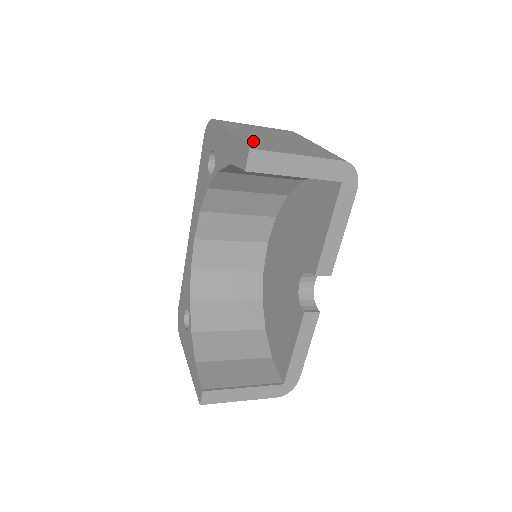
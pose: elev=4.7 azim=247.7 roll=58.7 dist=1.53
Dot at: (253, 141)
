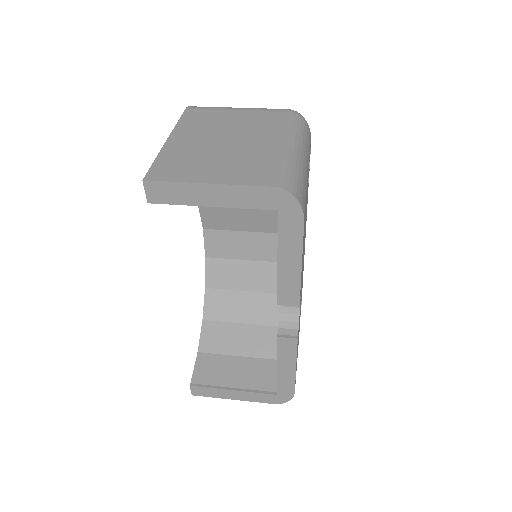
Dot at: (174, 158)
